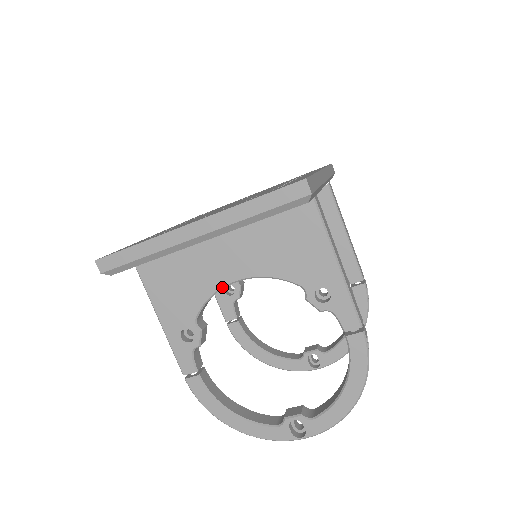
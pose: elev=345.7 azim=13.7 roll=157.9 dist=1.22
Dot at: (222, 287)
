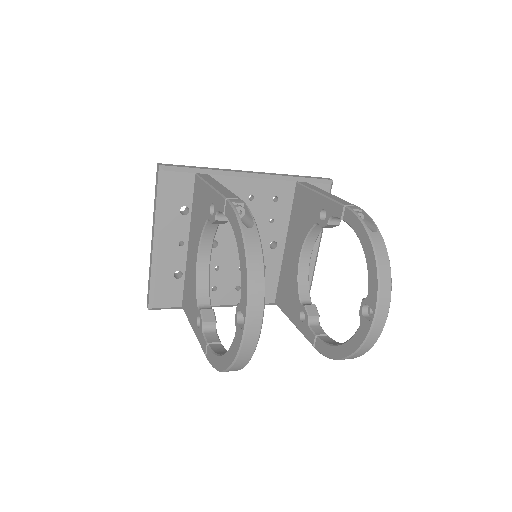
Dot at: (196, 269)
